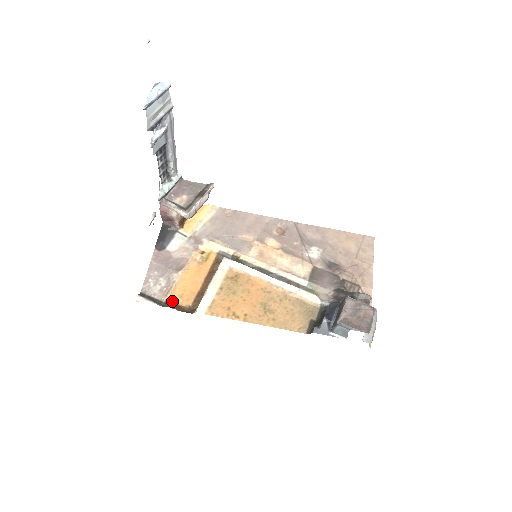
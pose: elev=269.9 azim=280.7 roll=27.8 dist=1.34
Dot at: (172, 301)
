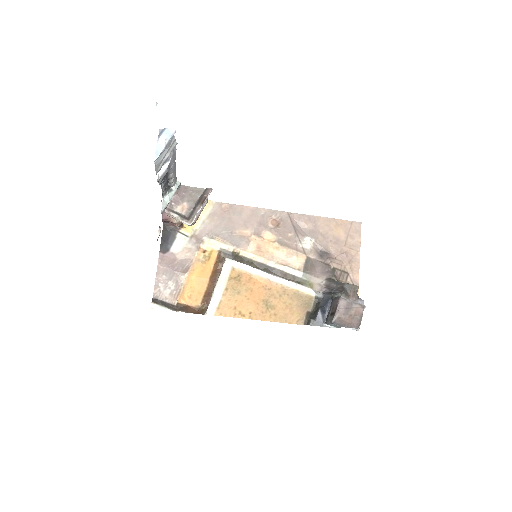
Dot at: (182, 303)
